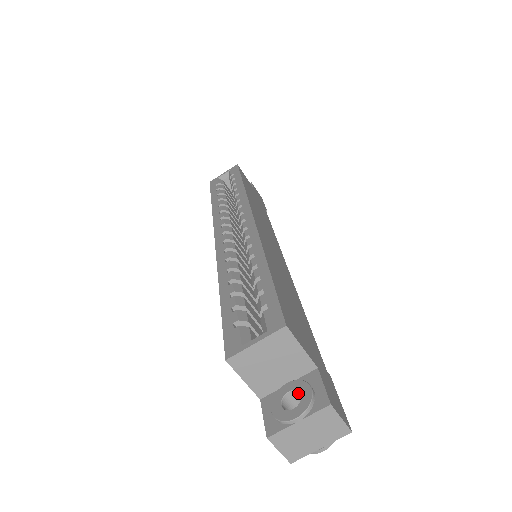
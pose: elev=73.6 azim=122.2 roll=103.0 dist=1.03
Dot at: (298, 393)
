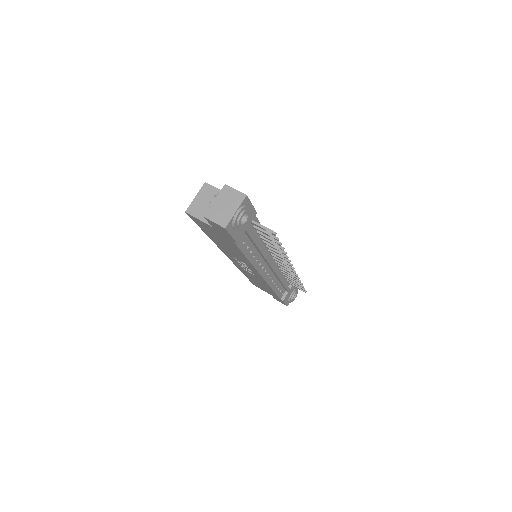
Dot at: occluded
